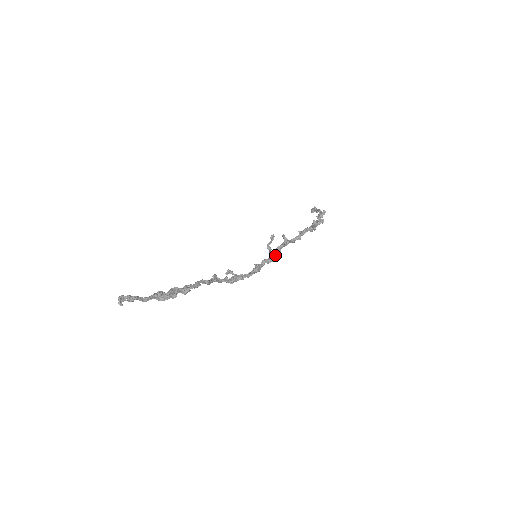
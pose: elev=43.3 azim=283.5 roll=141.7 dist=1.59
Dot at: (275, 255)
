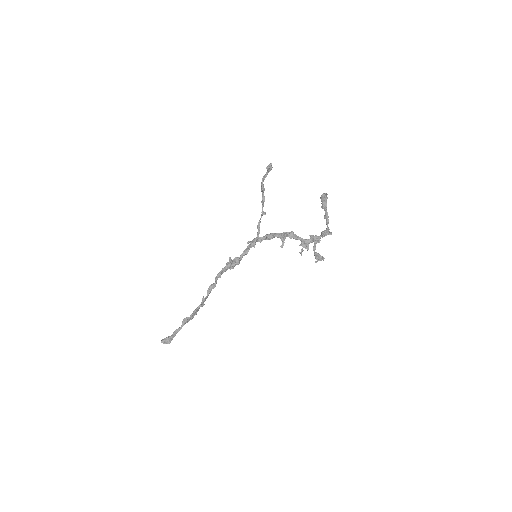
Dot at: occluded
